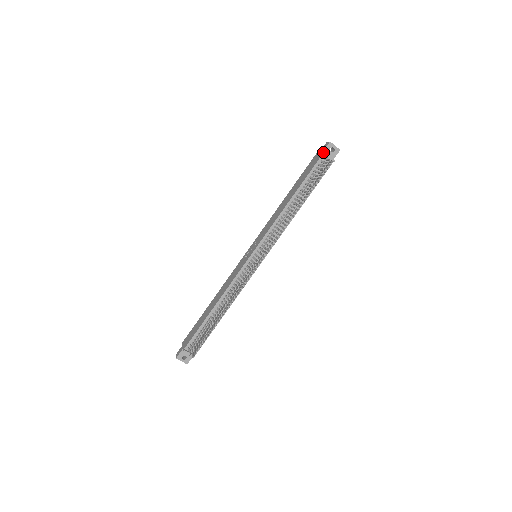
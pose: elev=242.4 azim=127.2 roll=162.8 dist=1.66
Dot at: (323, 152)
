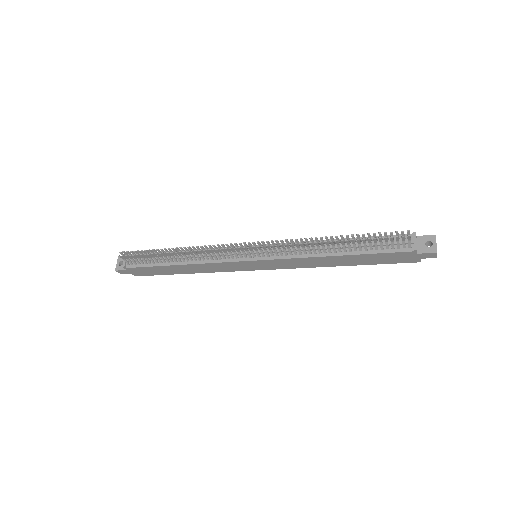
Dot at: occluded
